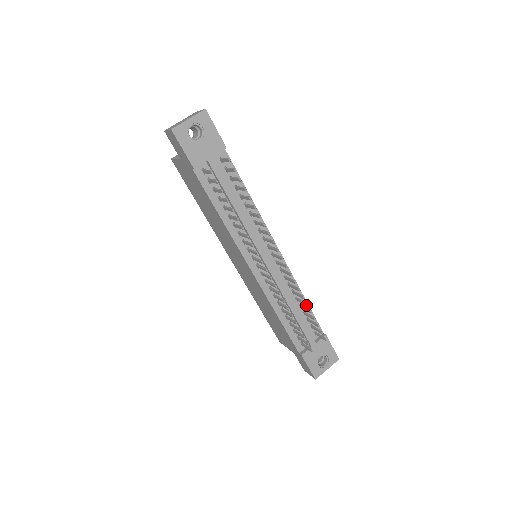
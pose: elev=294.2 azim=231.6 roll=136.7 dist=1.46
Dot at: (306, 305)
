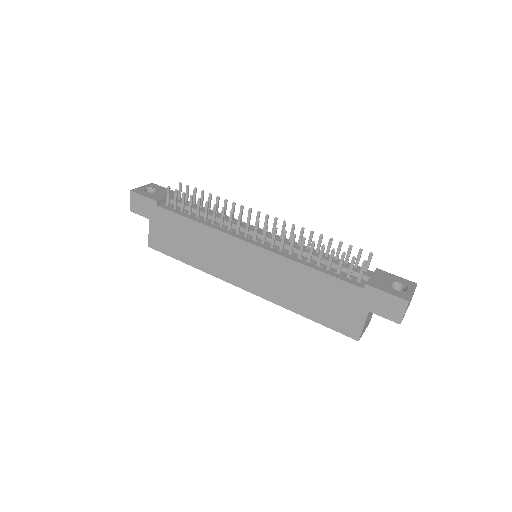
Dot at: (321, 237)
